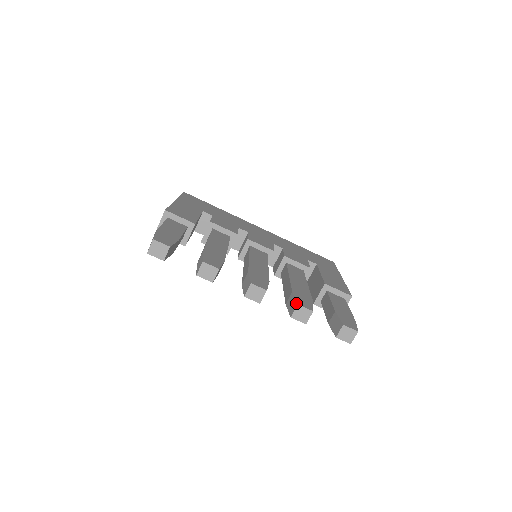
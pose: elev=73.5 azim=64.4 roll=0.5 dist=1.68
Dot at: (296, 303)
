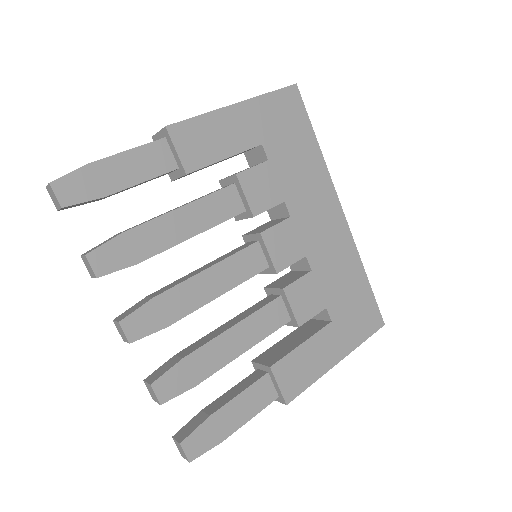
Dot at: (154, 380)
